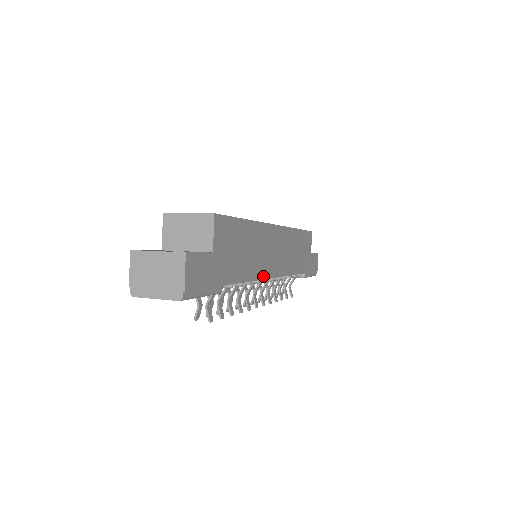
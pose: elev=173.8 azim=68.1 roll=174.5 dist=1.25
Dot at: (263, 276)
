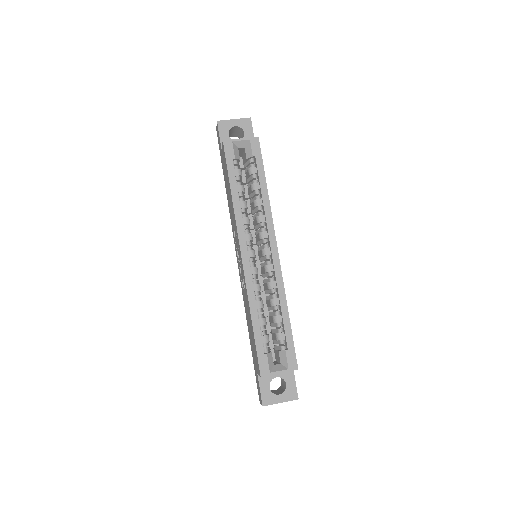
Dot at: occluded
